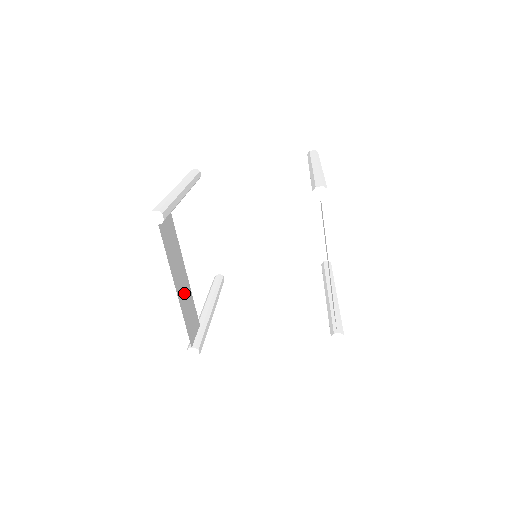
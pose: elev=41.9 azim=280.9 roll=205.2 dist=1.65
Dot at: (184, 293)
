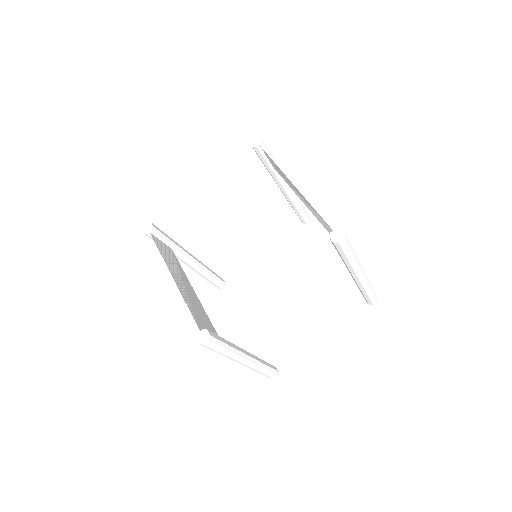
Dot at: (189, 296)
